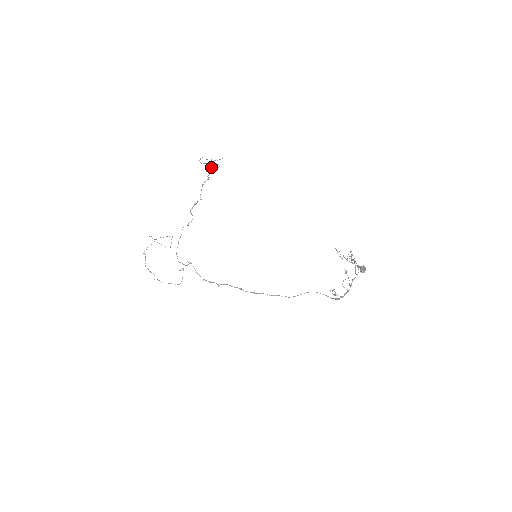
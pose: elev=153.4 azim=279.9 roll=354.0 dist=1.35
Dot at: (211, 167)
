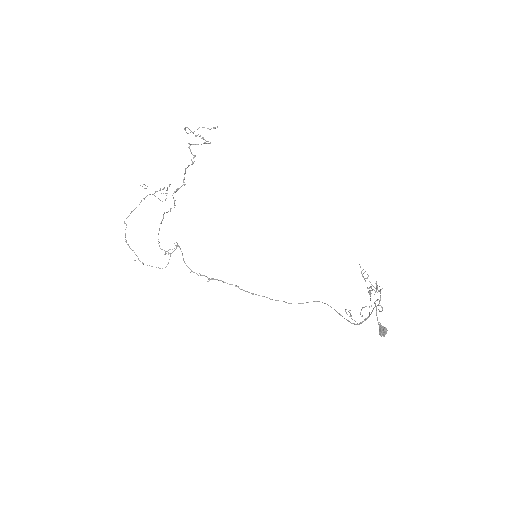
Dot at: (201, 138)
